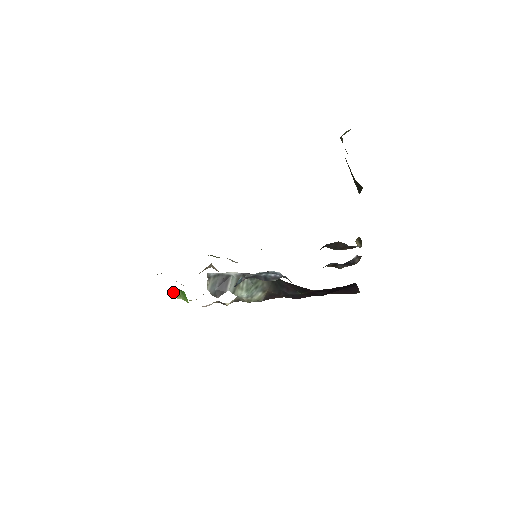
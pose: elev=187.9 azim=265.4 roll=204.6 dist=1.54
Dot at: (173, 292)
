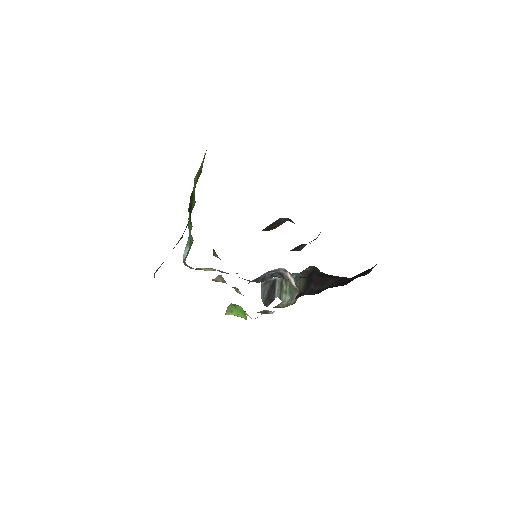
Dot at: (227, 308)
